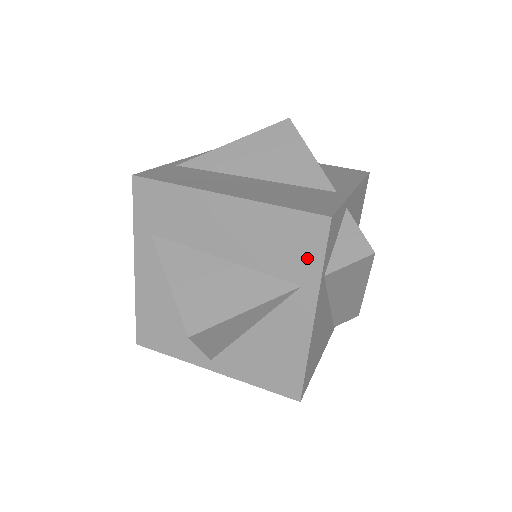
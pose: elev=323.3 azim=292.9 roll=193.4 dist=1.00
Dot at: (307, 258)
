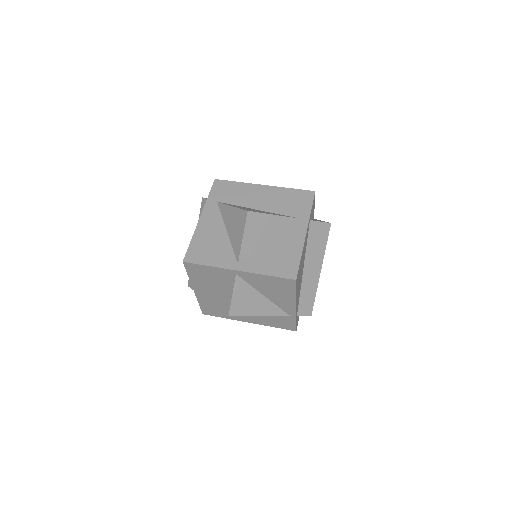
Dot at: (303, 207)
